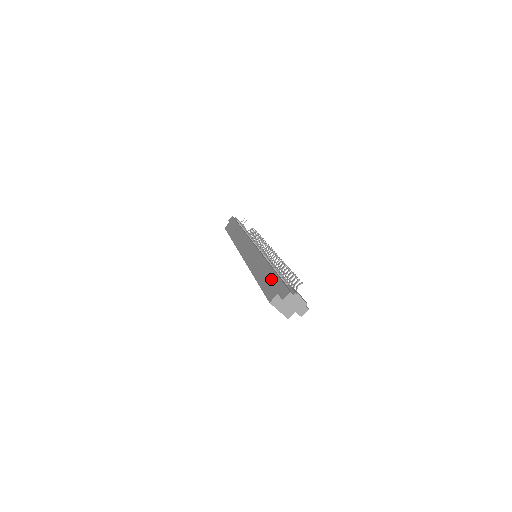
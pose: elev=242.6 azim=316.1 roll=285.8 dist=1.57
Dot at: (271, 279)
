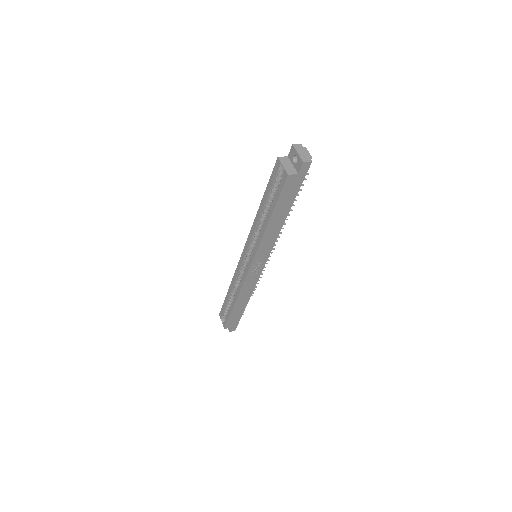
Dot at: occluded
